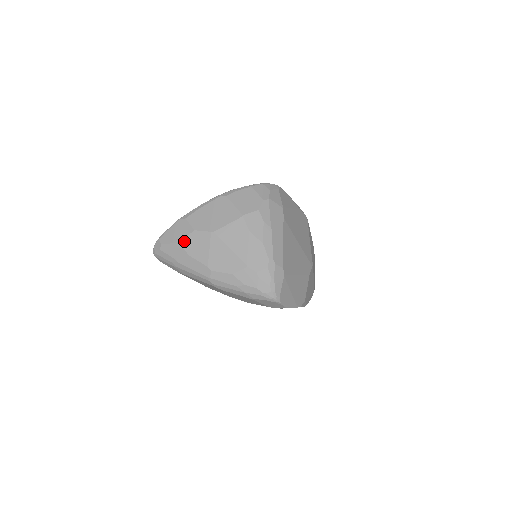
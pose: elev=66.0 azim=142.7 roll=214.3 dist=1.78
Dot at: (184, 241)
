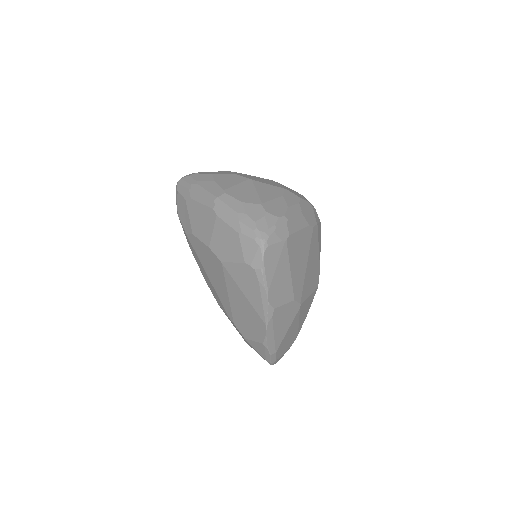
Dot at: (219, 175)
